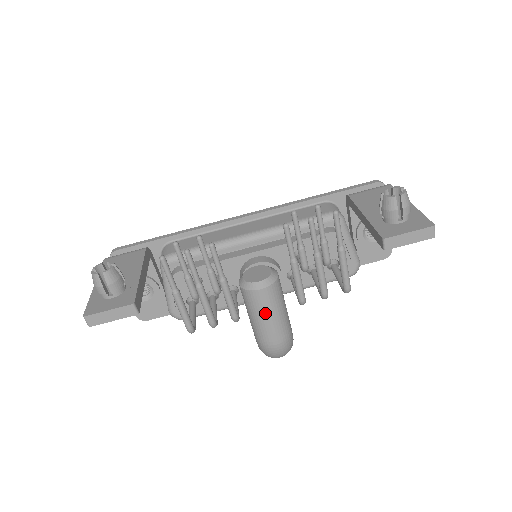
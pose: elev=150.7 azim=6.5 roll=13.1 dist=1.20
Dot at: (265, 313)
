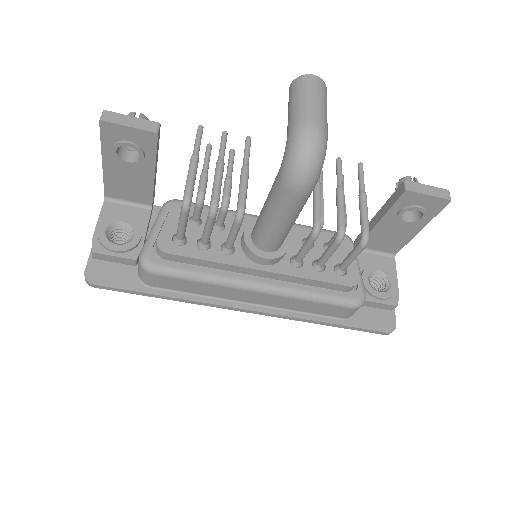
Dot at: (312, 93)
